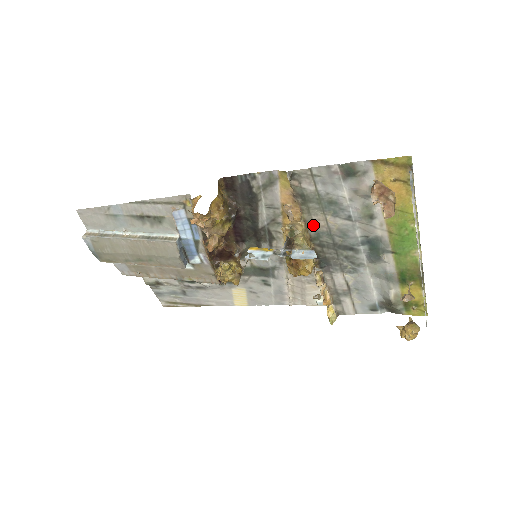
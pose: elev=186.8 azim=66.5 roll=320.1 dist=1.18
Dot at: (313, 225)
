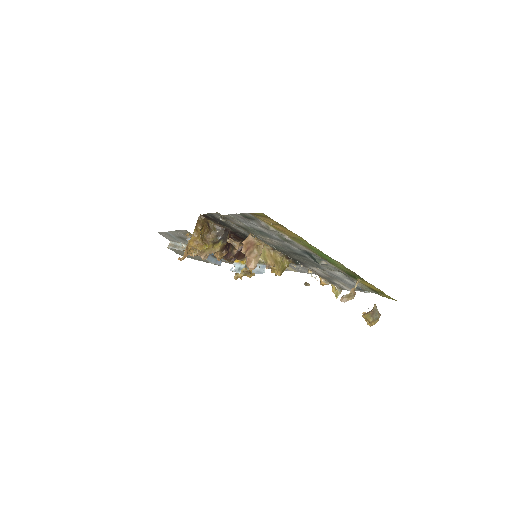
Dot at: (266, 242)
